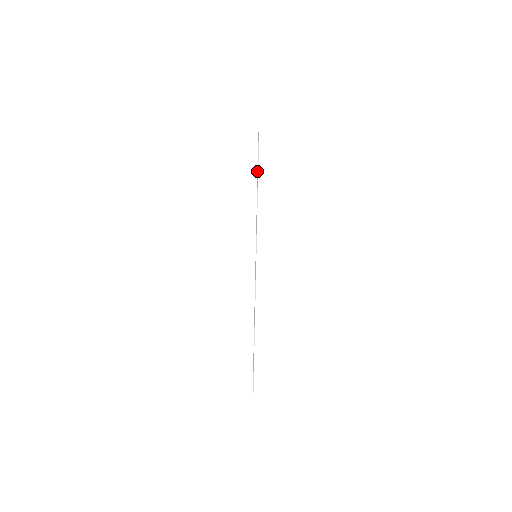
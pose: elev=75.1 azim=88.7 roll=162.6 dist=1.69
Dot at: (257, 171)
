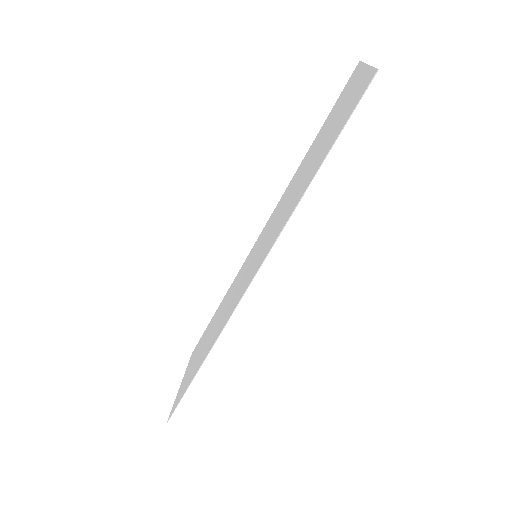
Dot at: (330, 115)
